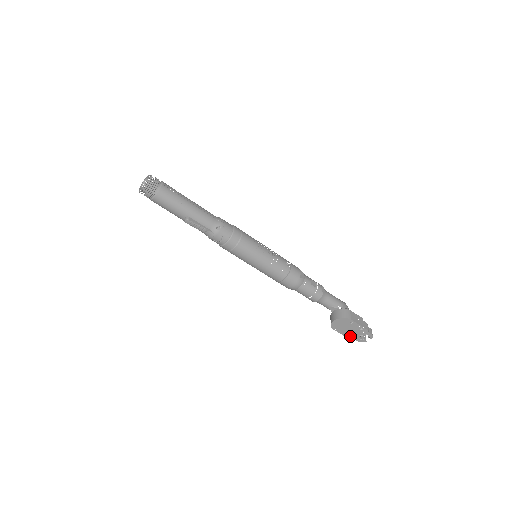
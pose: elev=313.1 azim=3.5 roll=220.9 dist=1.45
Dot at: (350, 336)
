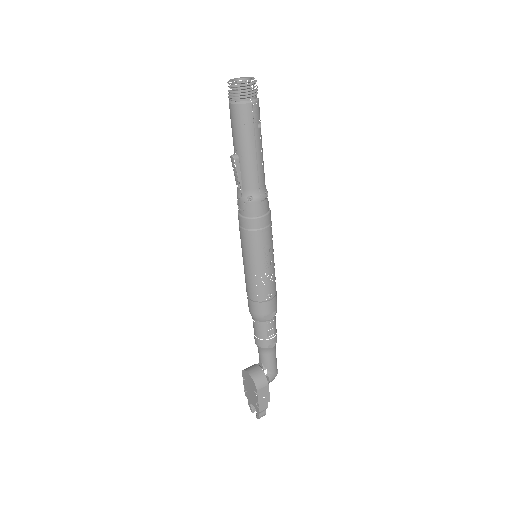
Dot at: (247, 394)
